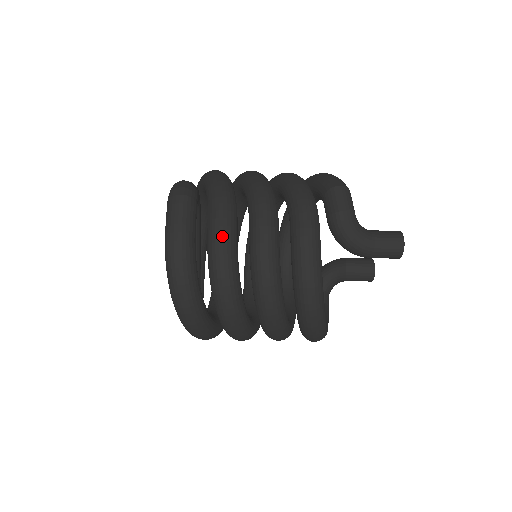
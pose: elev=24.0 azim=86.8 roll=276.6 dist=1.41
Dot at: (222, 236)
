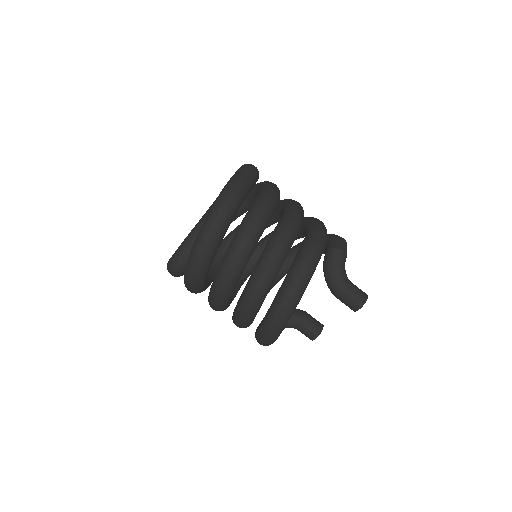
Dot at: (268, 203)
